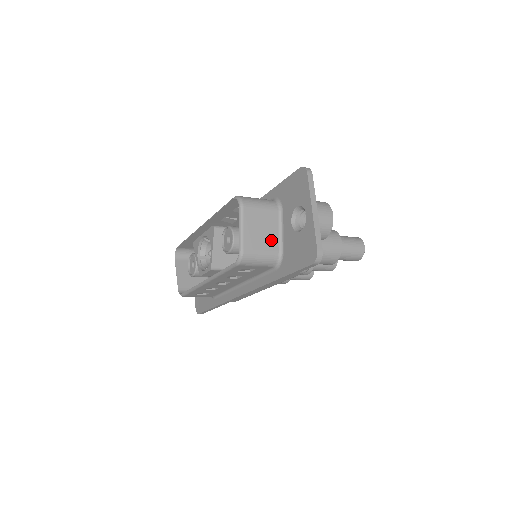
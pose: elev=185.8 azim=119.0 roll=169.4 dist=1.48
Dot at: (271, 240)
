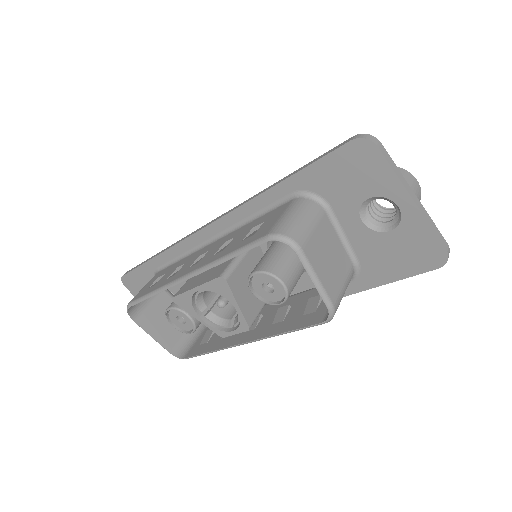
Dot at: (341, 258)
